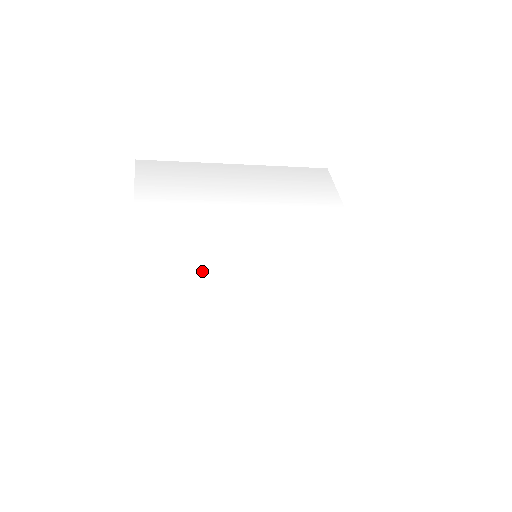
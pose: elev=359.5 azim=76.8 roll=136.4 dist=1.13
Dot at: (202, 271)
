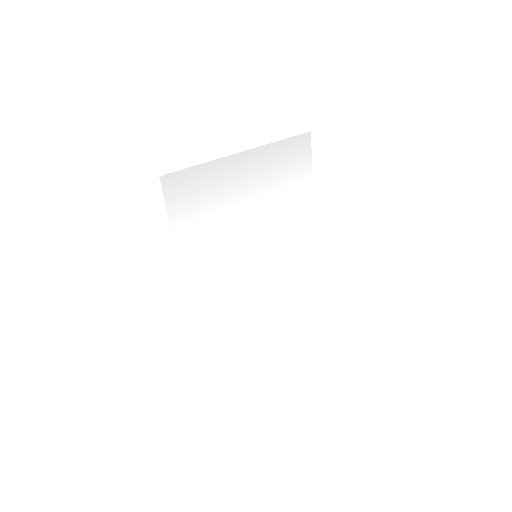
Dot at: (227, 282)
